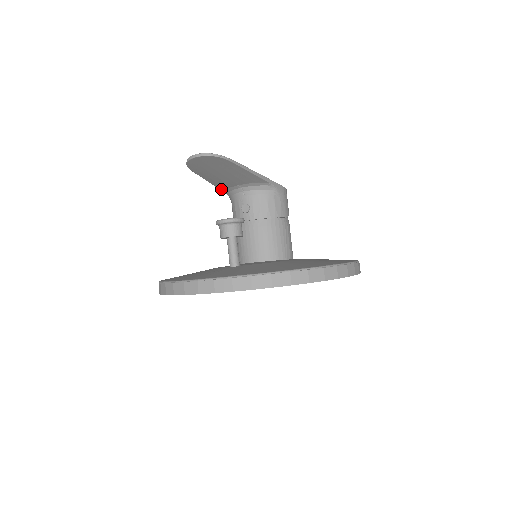
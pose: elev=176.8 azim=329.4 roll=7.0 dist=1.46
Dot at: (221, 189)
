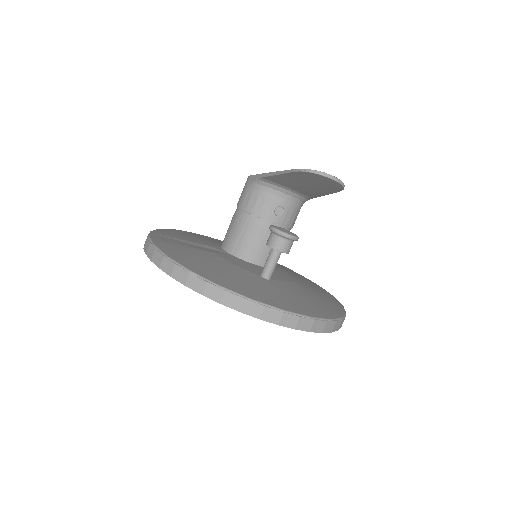
Dot at: (266, 177)
